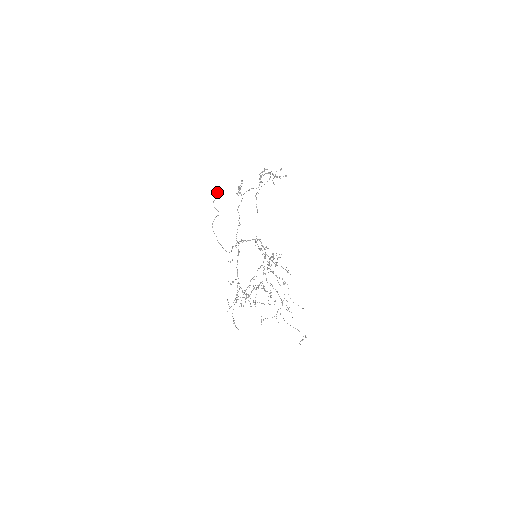
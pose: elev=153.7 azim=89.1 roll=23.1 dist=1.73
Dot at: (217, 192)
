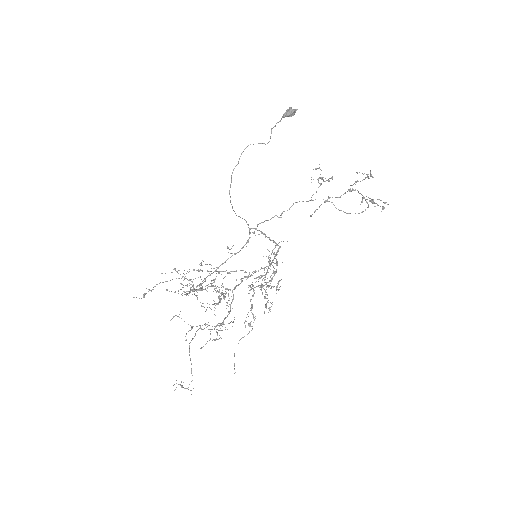
Dot at: (293, 115)
